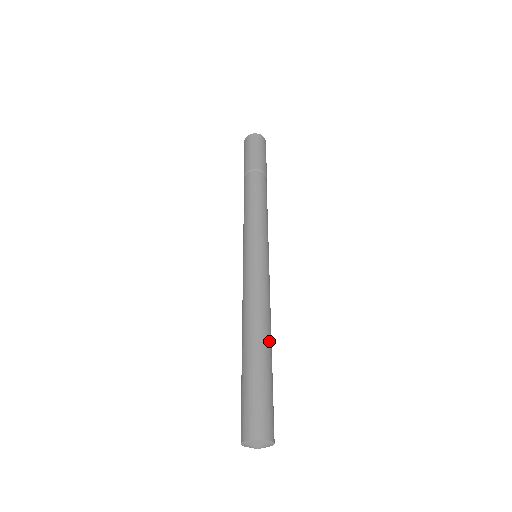
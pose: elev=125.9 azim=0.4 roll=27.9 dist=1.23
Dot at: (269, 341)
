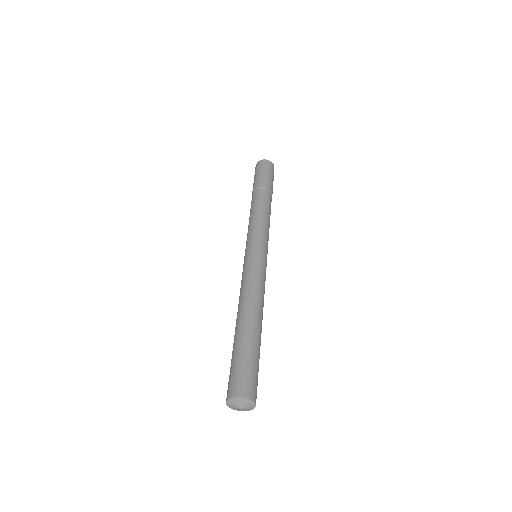
Dot at: (249, 318)
